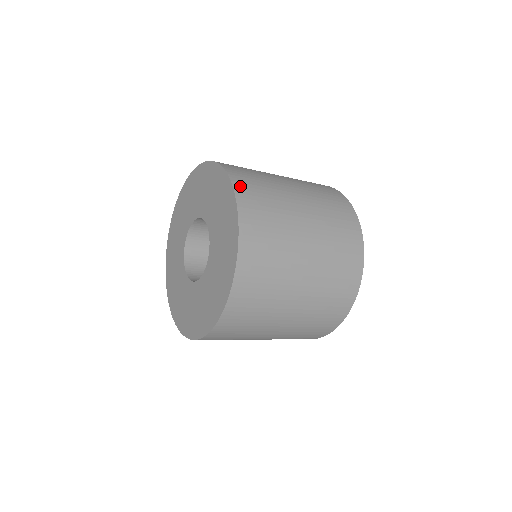
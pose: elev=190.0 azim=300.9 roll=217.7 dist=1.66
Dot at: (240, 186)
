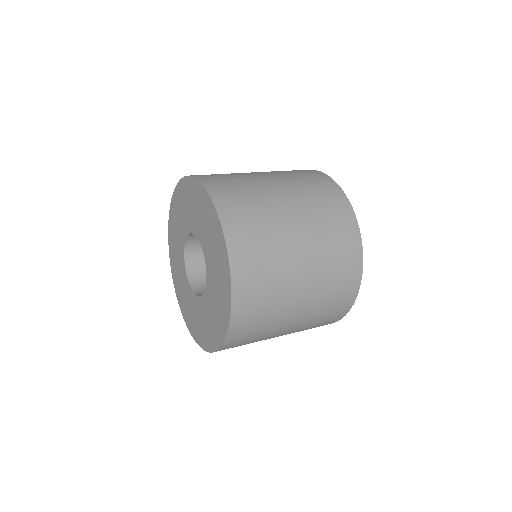
Dot at: (203, 177)
